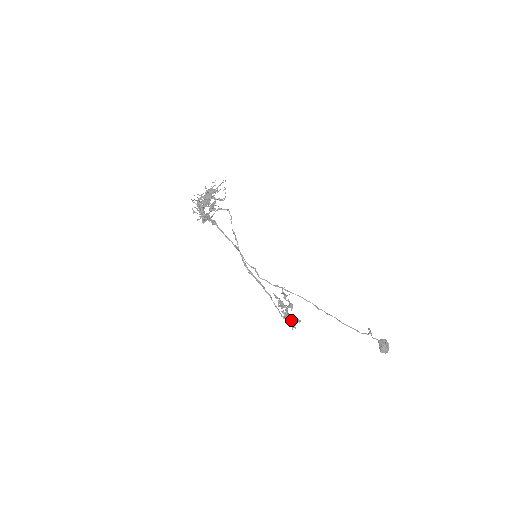
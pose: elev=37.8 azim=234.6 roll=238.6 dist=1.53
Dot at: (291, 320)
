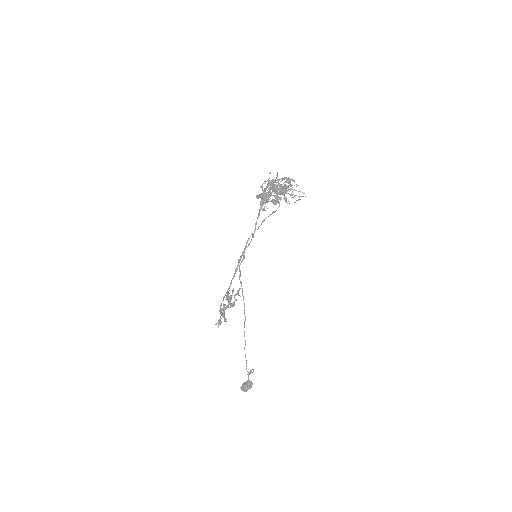
Dot at: (222, 315)
